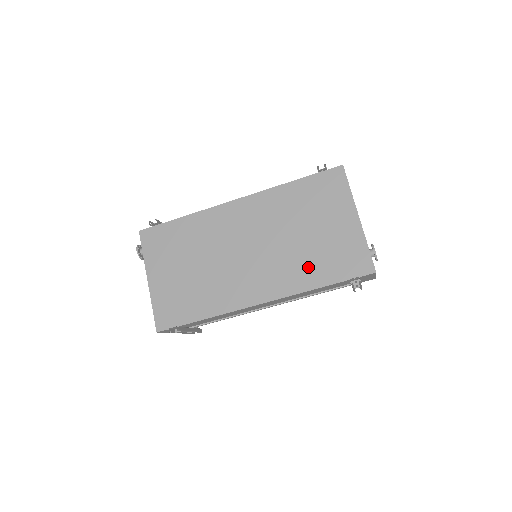
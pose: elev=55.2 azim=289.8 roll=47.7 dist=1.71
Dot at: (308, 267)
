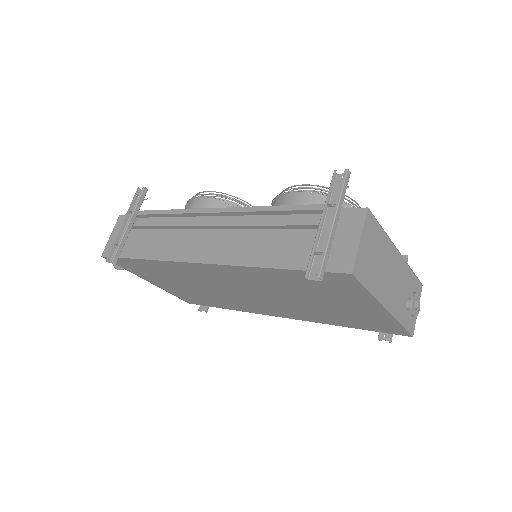
Dot at: (324, 317)
